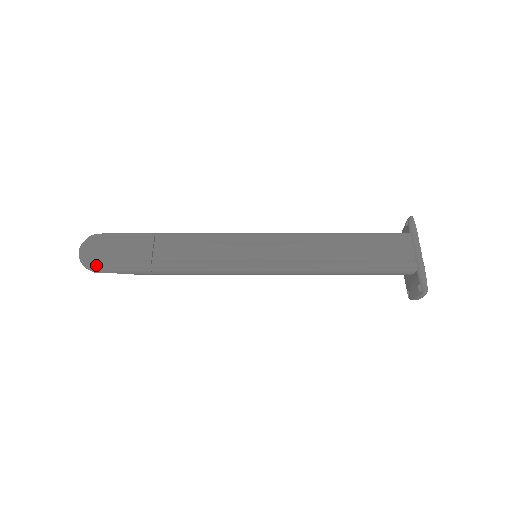
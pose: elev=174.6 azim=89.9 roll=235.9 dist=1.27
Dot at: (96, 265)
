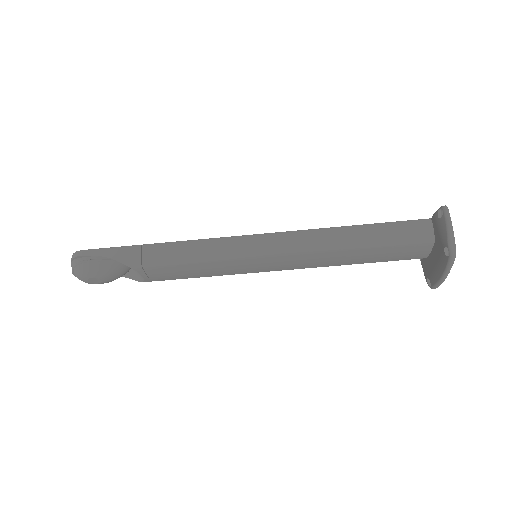
Dot at: (87, 250)
